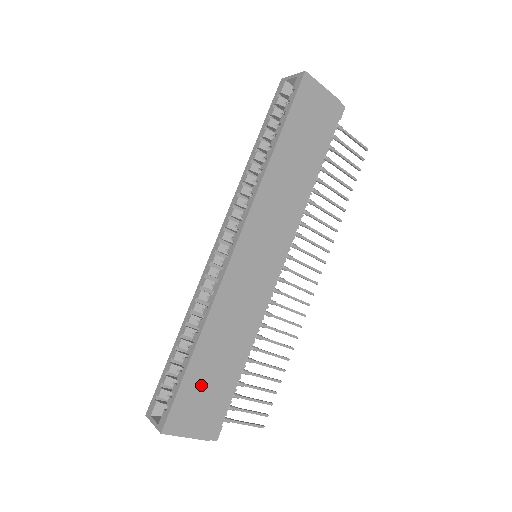
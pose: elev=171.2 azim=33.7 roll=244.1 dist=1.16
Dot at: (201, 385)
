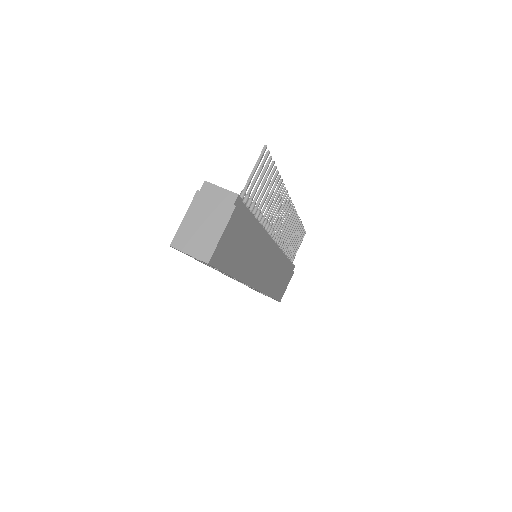
Dot at: (280, 287)
